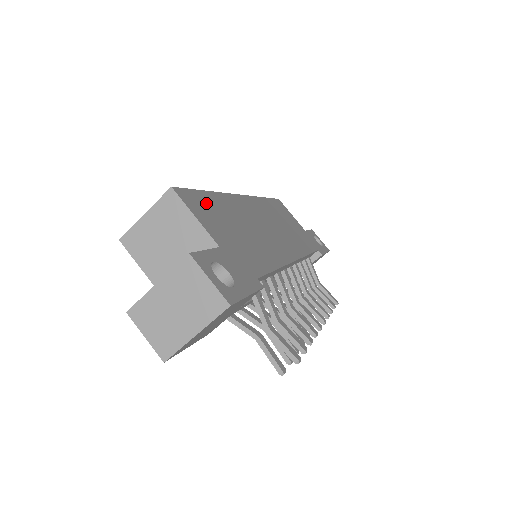
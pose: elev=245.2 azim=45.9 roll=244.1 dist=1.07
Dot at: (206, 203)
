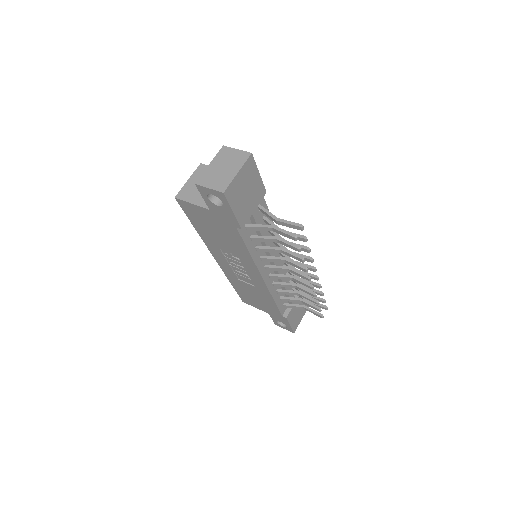
Dot at: occluded
